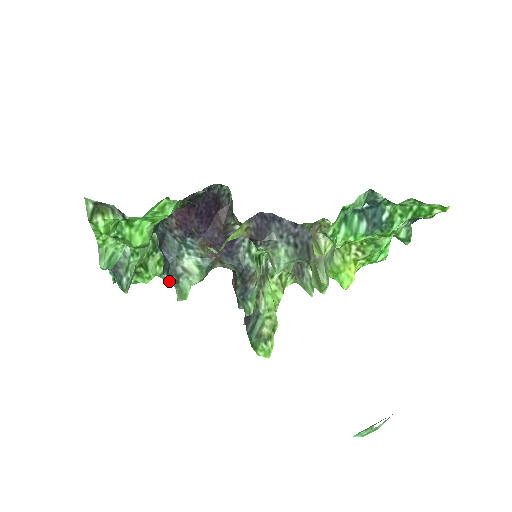
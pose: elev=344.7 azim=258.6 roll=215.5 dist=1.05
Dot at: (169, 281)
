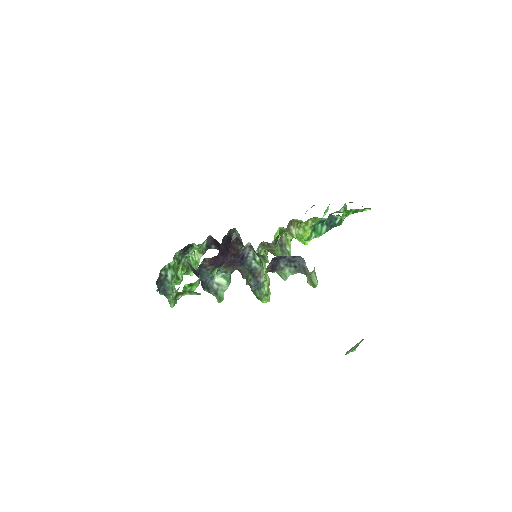
Dot at: (190, 275)
